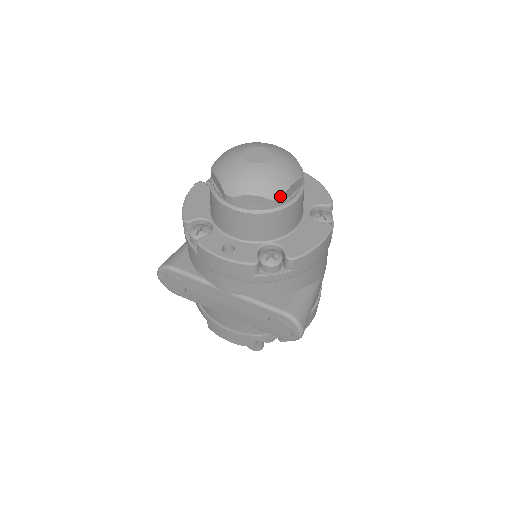
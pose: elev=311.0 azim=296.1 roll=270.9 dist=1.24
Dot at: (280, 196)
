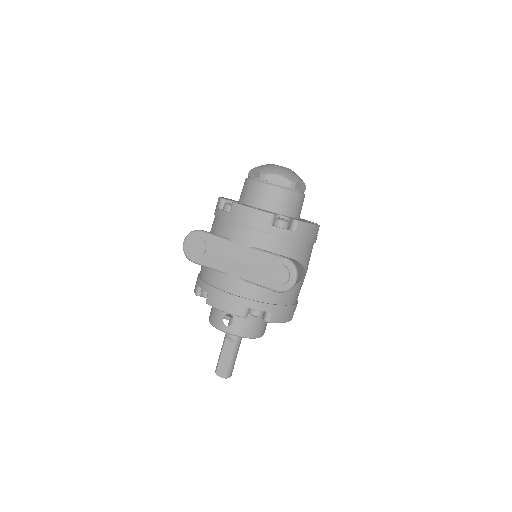
Dot at: (295, 182)
